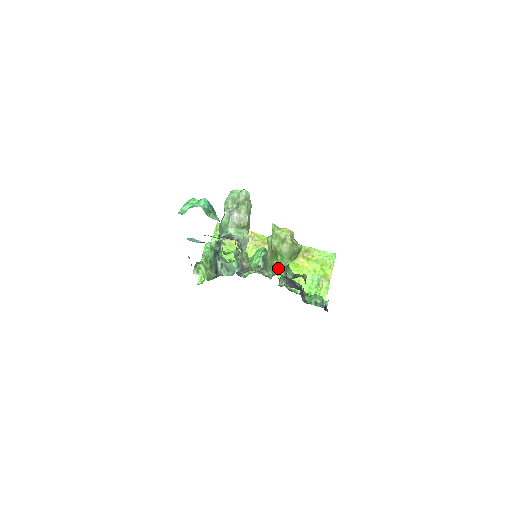
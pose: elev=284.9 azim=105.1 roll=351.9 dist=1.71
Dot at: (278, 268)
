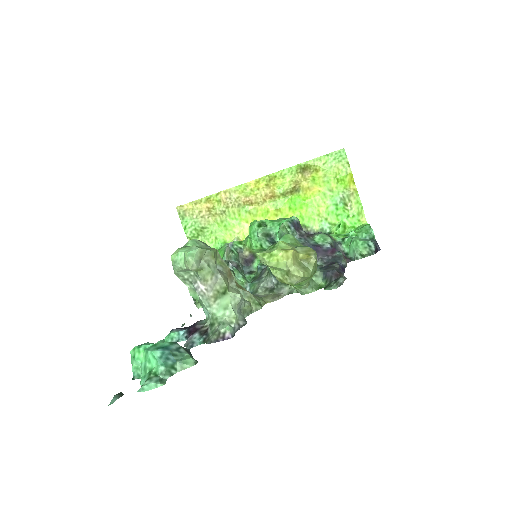
Dot at: (300, 288)
